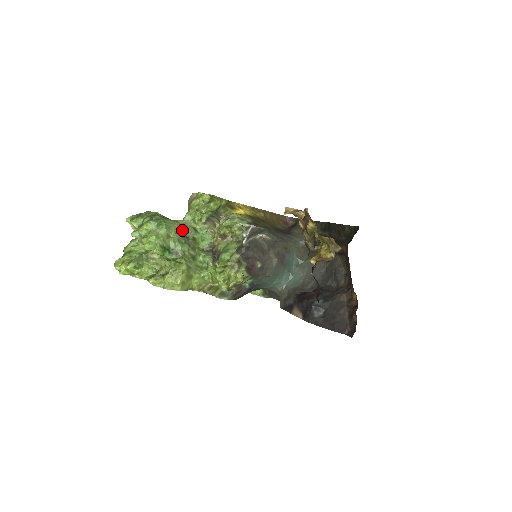
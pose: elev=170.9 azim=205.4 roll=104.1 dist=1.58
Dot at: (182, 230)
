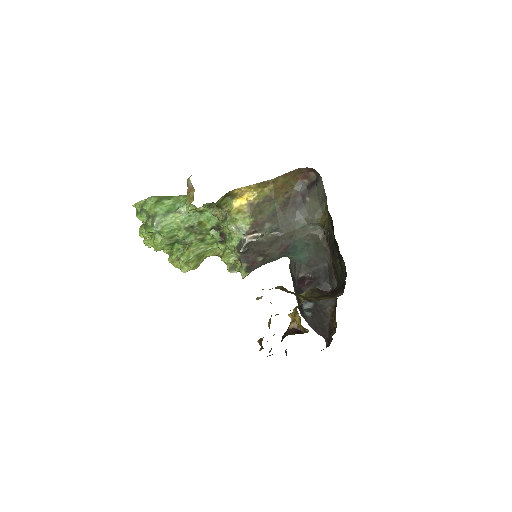
Dot at: (185, 221)
